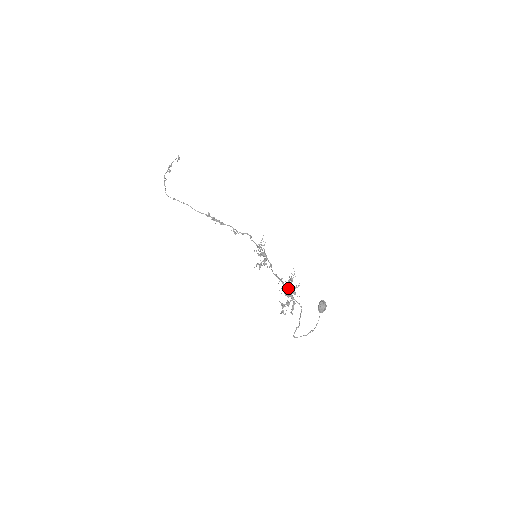
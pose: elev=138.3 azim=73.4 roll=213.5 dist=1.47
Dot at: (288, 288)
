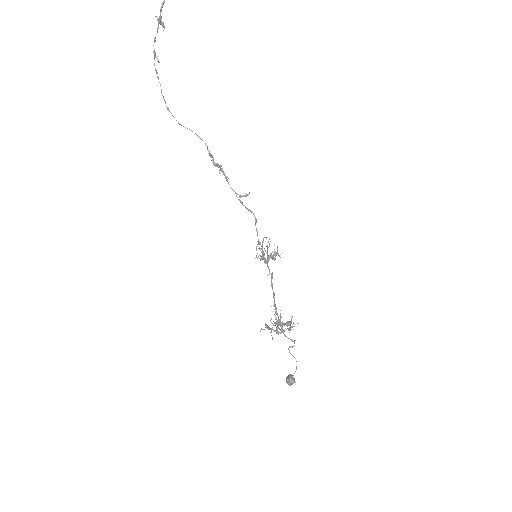
Dot at: occluded
